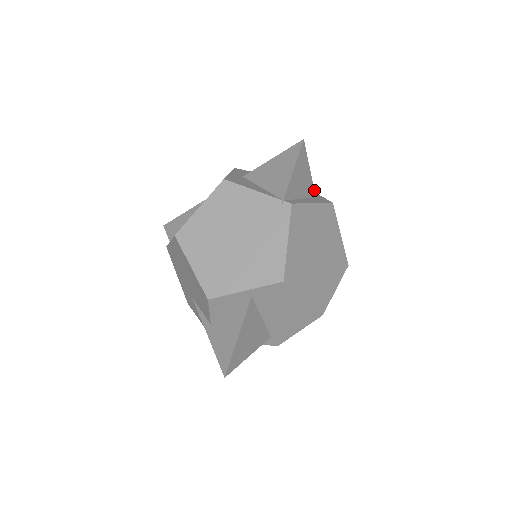
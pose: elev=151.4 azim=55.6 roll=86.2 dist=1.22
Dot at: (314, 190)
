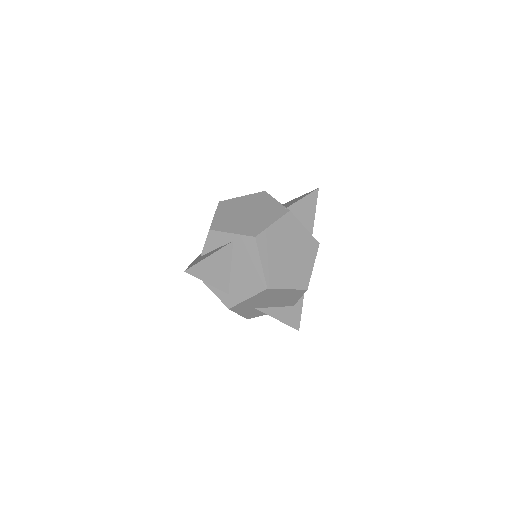
Dot at: occluded
